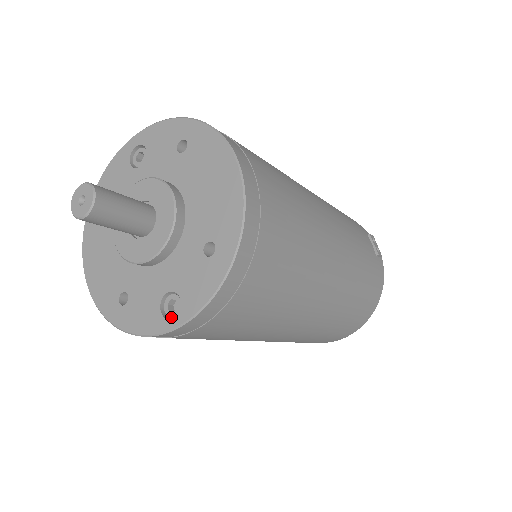
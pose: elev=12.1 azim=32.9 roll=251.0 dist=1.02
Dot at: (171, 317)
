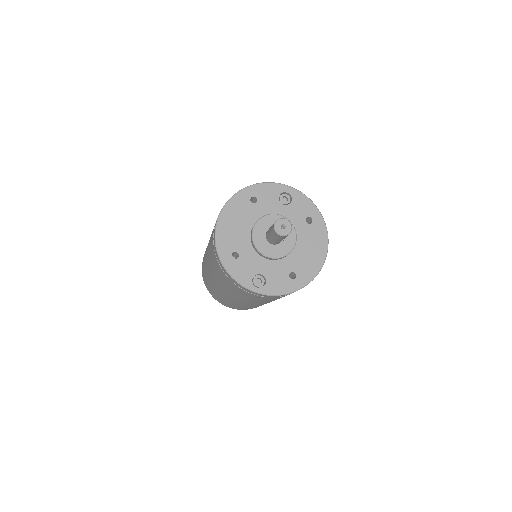
Dot at: (252, 283)
